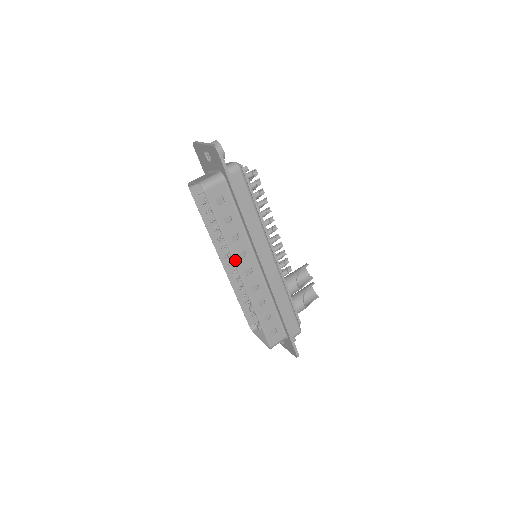
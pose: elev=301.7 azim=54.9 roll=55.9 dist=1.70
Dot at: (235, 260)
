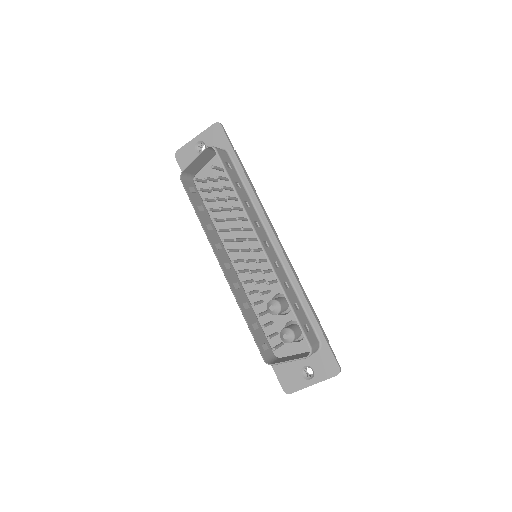
Dot at: (253, 225)
